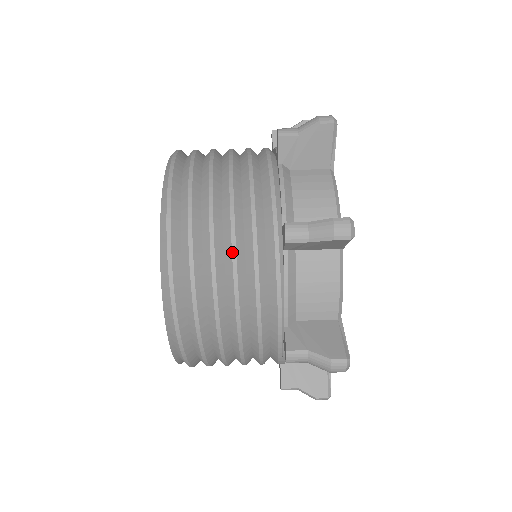
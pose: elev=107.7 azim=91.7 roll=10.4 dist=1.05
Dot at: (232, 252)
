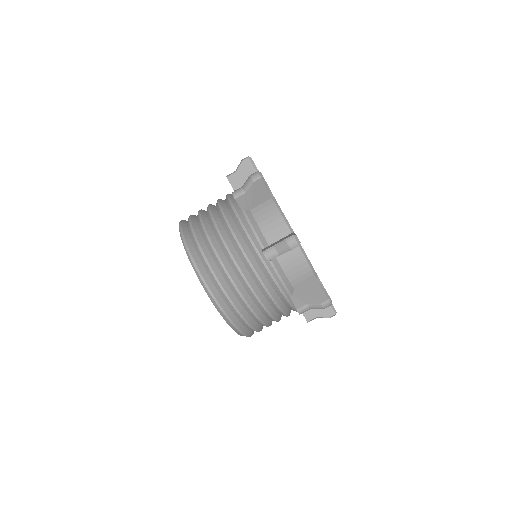
Dot at: (270, 316)
